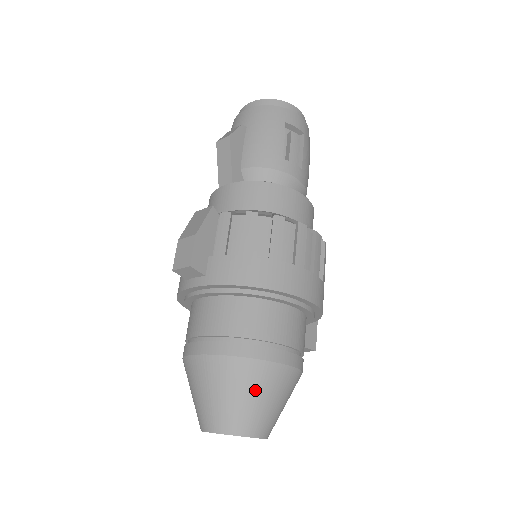
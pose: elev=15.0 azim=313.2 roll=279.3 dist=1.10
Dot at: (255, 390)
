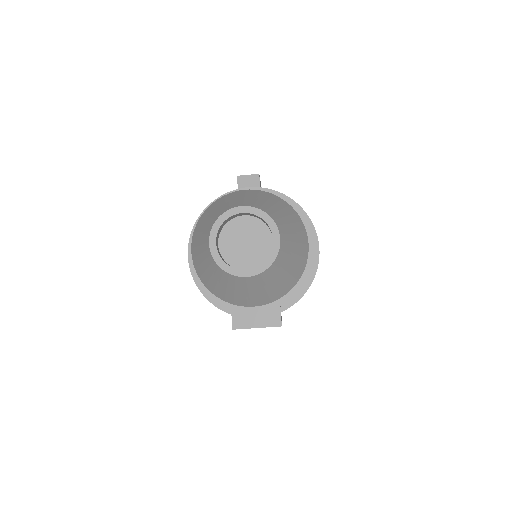
Dot at: (290, 218)
